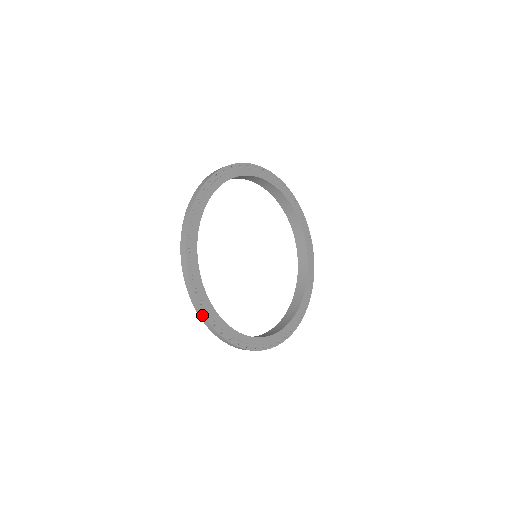
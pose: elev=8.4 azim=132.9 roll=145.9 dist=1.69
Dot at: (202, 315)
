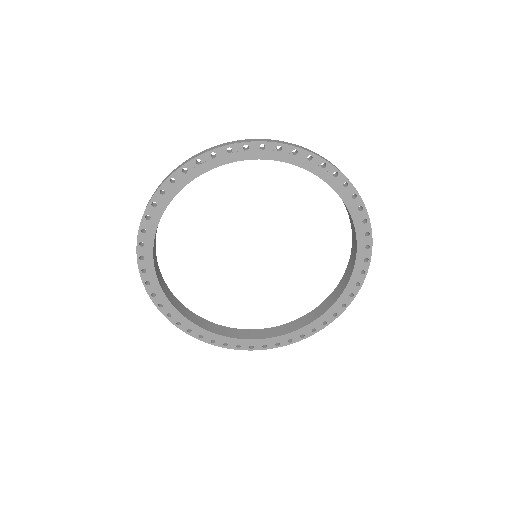
Dot at: (197, 337)
